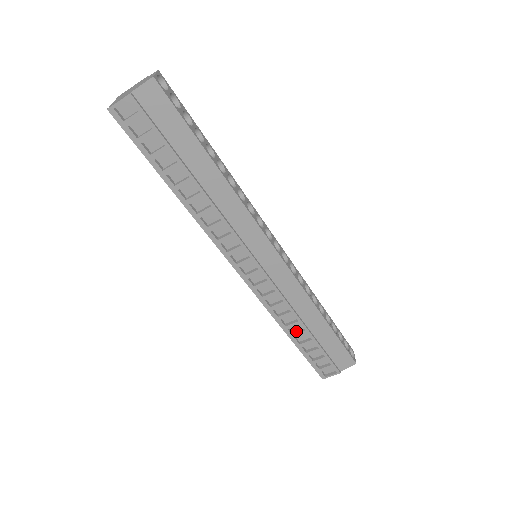
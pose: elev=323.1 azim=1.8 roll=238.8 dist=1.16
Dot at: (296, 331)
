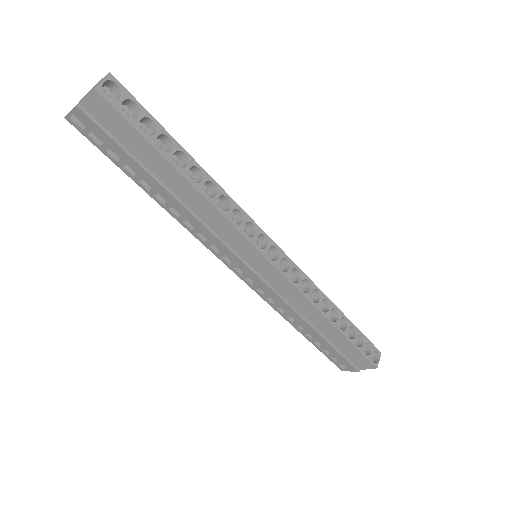
Dot at: (306, 328)
